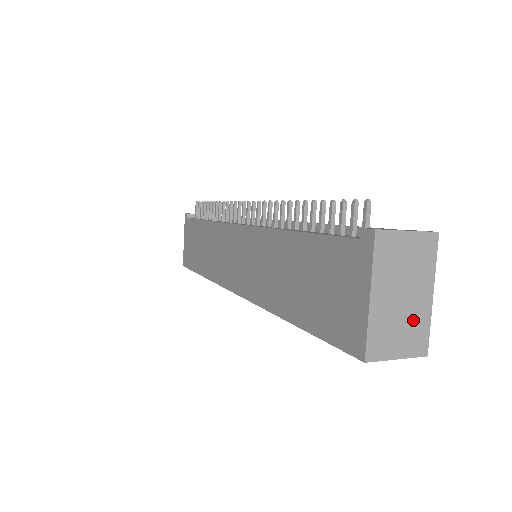
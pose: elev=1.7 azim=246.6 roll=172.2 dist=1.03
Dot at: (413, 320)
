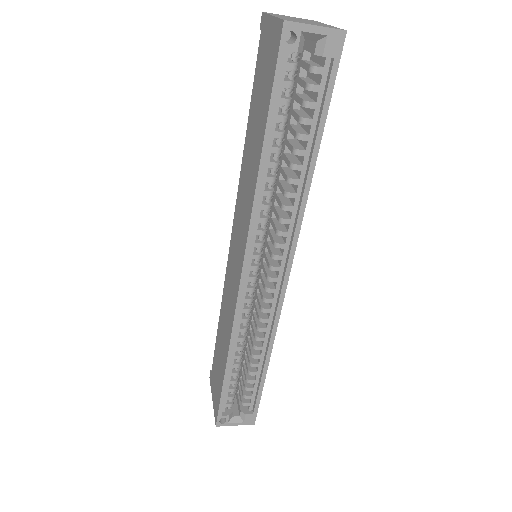
Dot at: (319, 24)
